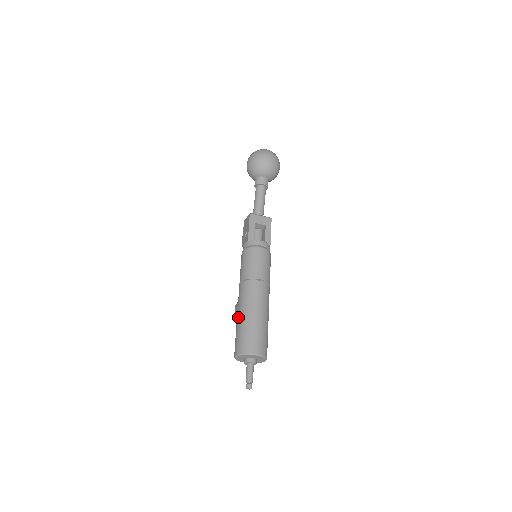
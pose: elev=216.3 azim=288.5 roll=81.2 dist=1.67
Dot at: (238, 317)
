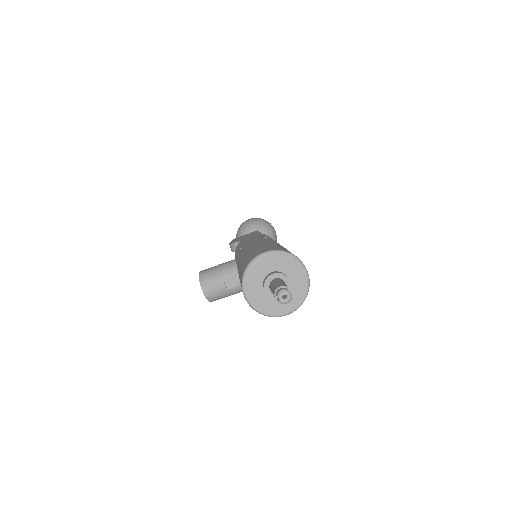
Dot at: (262, 242)
